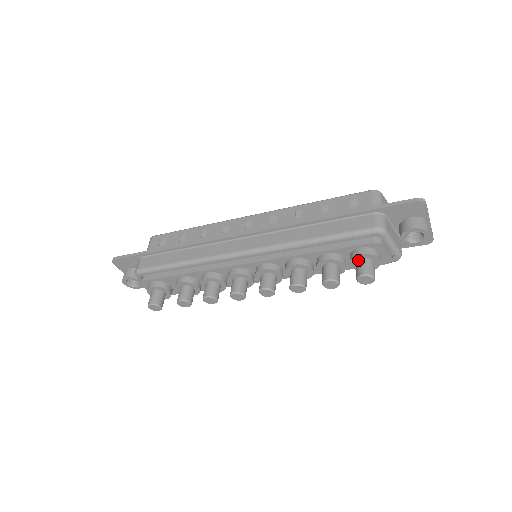
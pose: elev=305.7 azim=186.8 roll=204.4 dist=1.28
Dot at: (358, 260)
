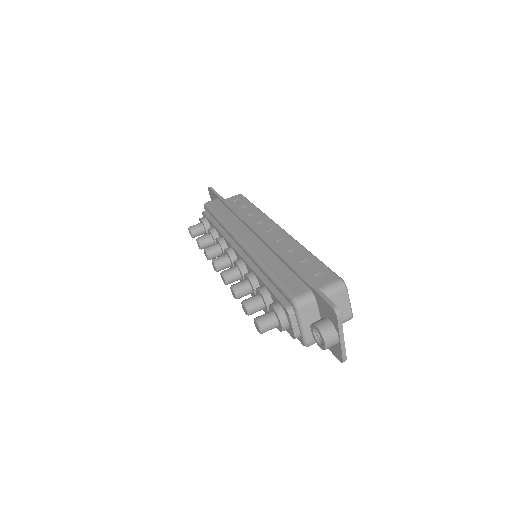
Dot at: (271, 310)
